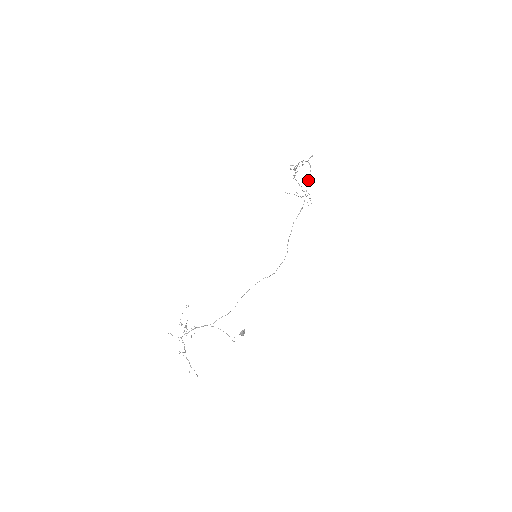
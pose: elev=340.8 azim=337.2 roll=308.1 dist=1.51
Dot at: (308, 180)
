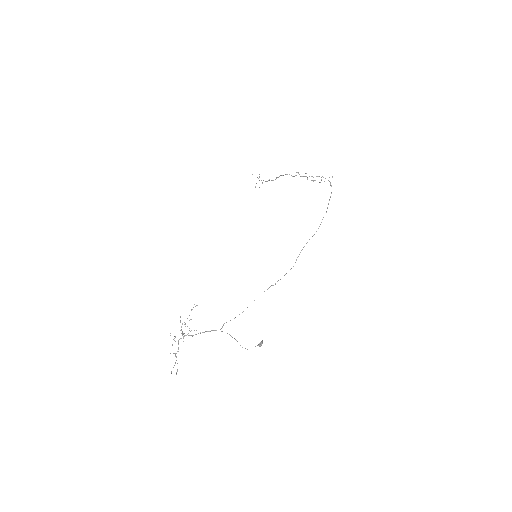
Dot at: occluded
